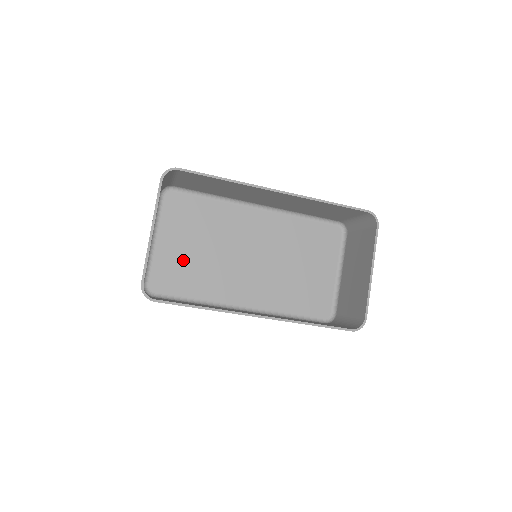
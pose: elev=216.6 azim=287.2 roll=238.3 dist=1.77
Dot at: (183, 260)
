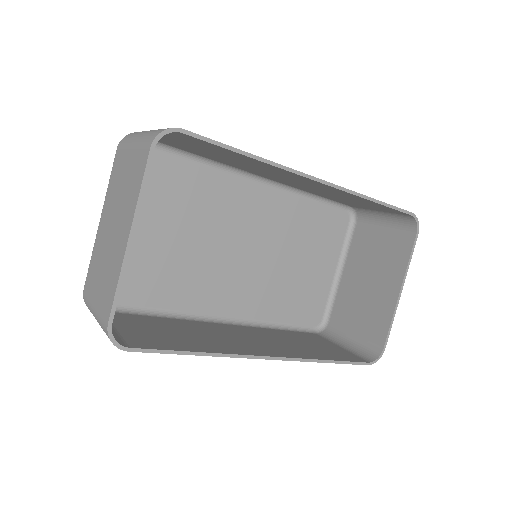
Dot at: (149, 253)
